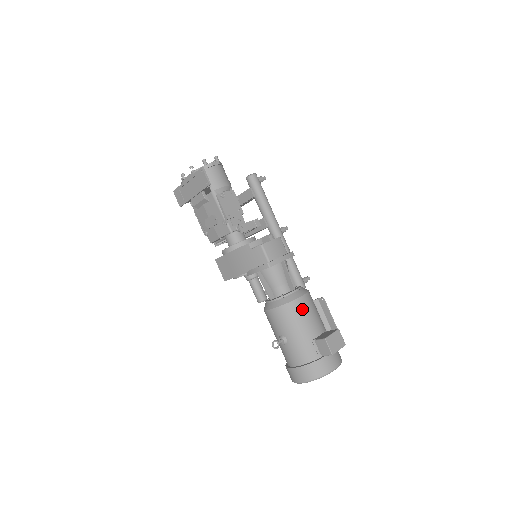
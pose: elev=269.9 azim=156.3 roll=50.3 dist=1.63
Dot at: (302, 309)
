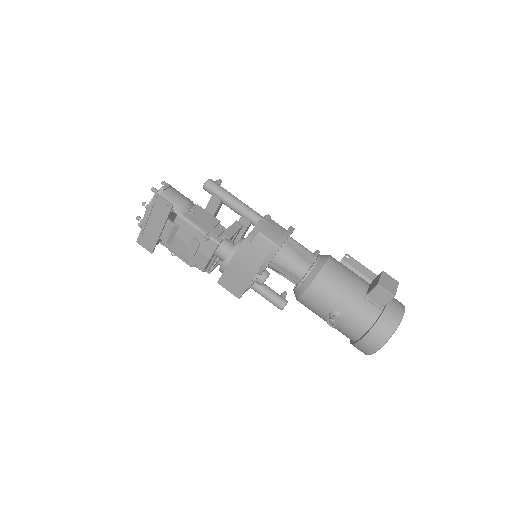
Dot at: (336, 272)
